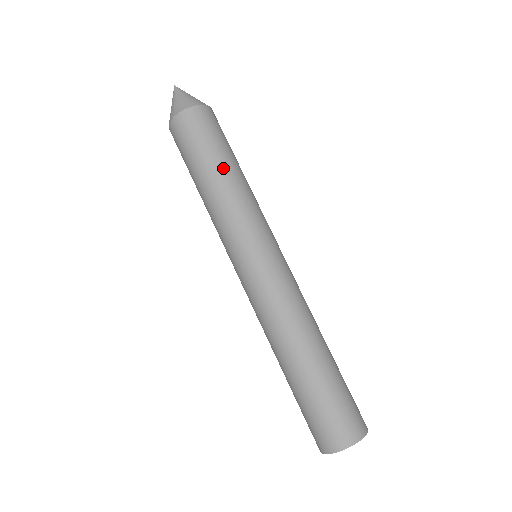
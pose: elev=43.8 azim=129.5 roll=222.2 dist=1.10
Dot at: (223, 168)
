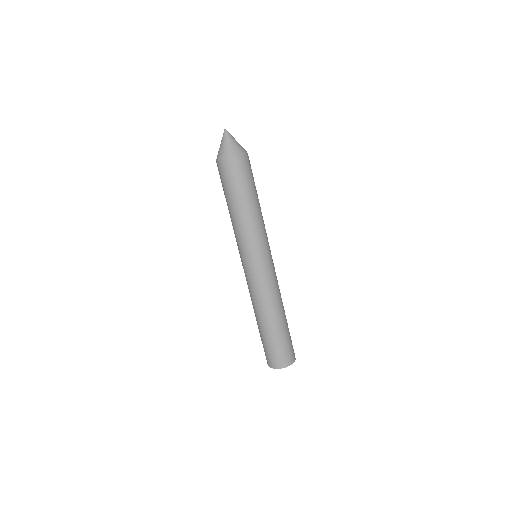
Dot at: (253, 202)
